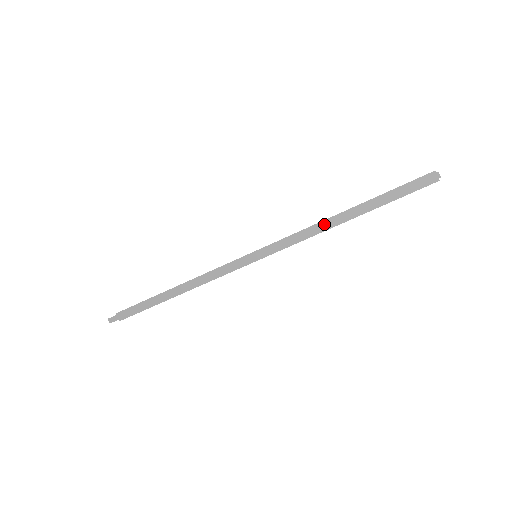
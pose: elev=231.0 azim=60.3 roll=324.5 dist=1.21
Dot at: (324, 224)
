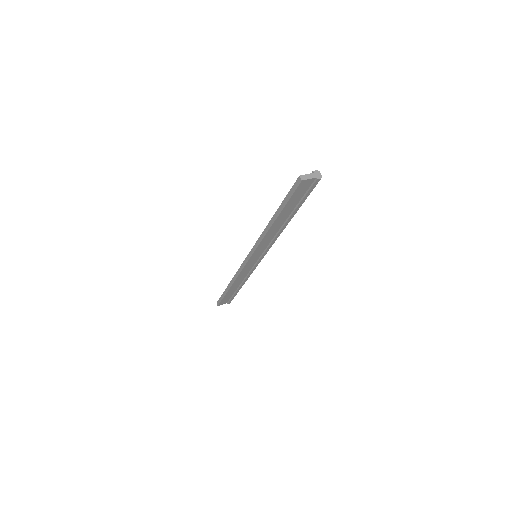
Dot at: (265, 229)
